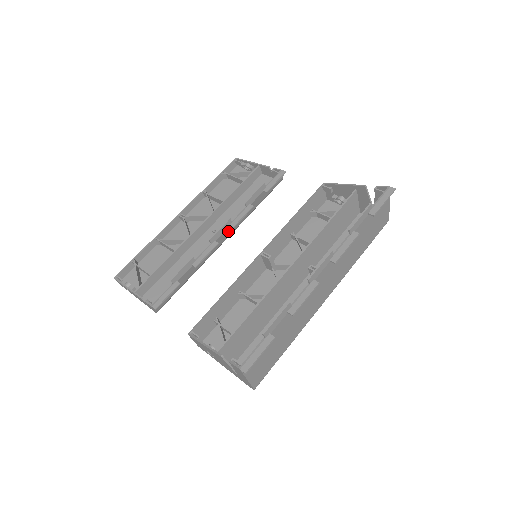
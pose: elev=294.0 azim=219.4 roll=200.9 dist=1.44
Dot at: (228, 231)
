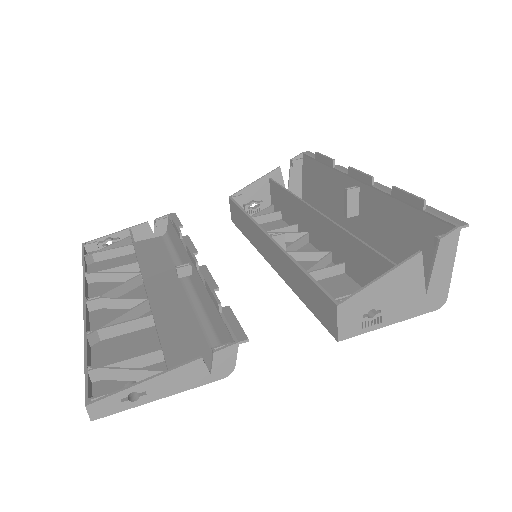
Dot at: occluded
